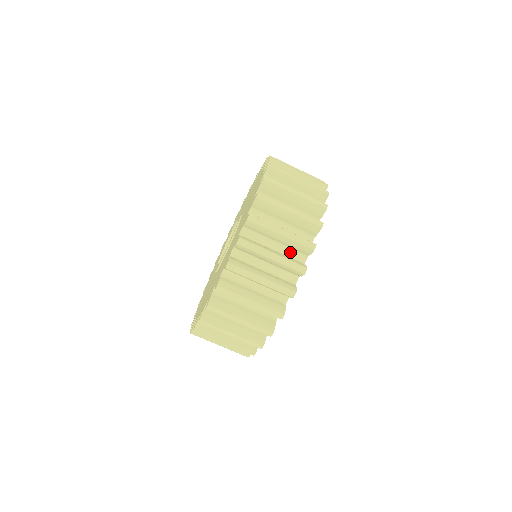
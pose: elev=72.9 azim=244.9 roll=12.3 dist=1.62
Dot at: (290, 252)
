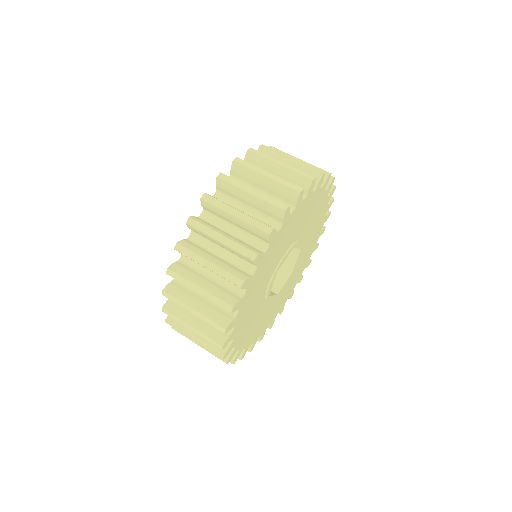
Dot at: (250, 239)
